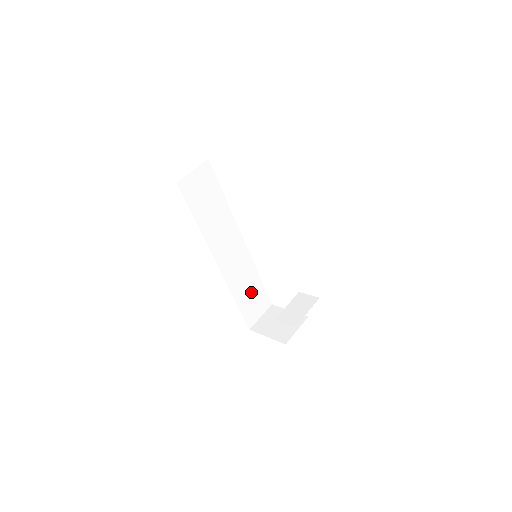
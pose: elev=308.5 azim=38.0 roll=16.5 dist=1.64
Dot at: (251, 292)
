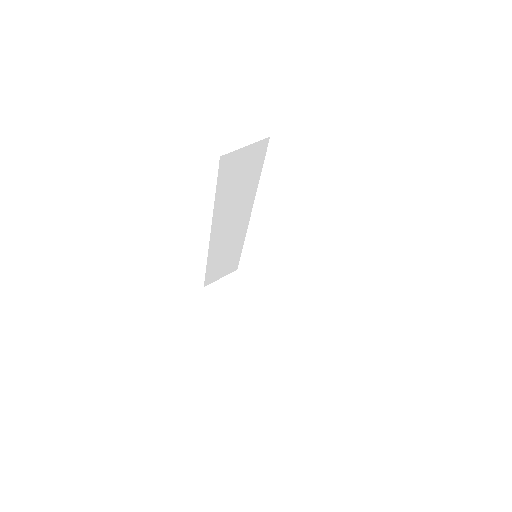
Dot at: (226, 259)
